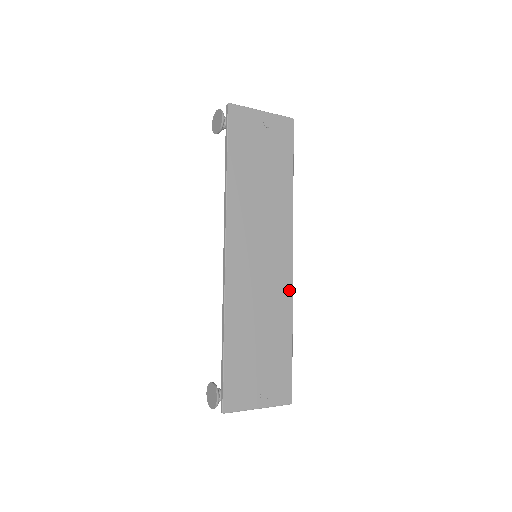
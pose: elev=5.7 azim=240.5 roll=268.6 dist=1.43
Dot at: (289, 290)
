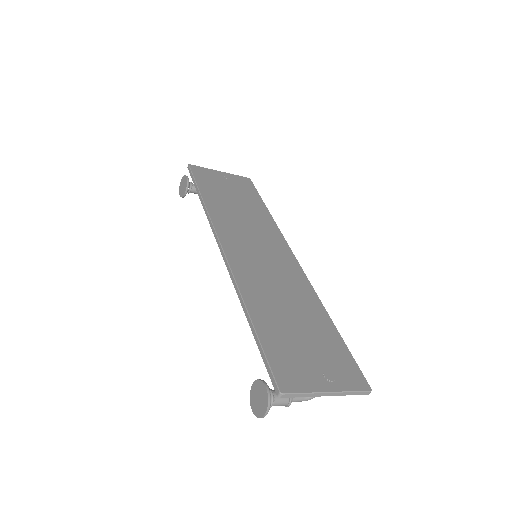
Dot at: (305, 281)
